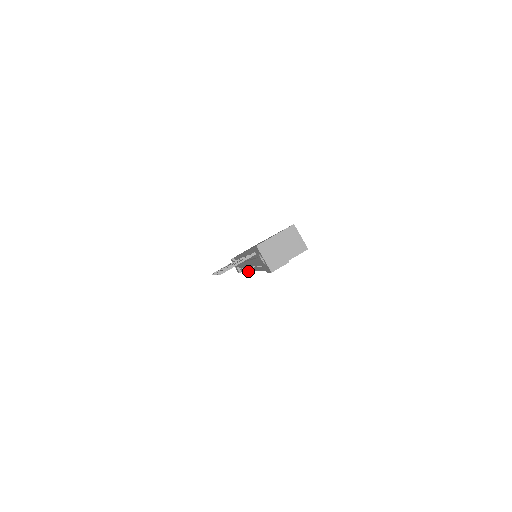
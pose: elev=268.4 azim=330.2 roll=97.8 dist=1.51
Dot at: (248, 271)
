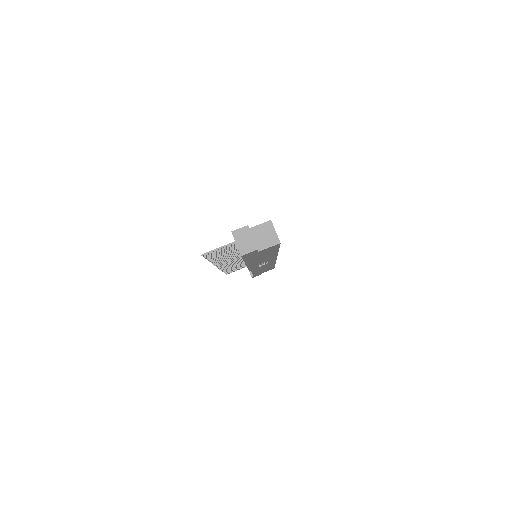
Dot at: (251, 271)
